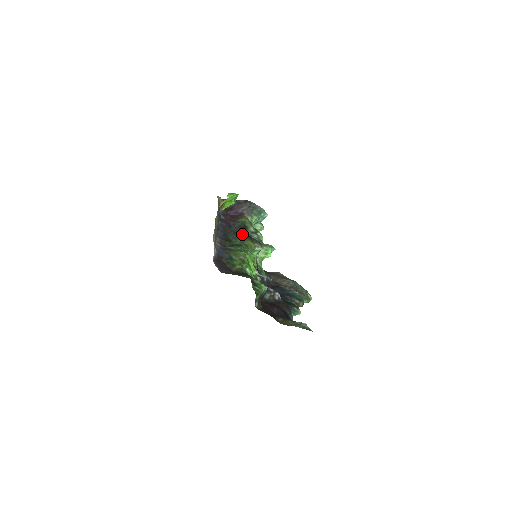
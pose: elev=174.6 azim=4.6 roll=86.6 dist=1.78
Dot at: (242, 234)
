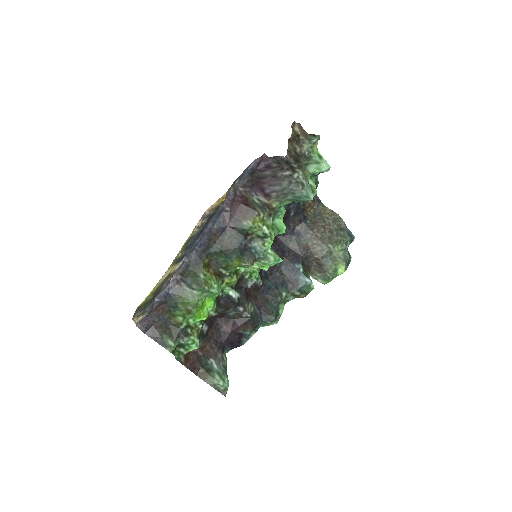
Dot at: (231, 250)
